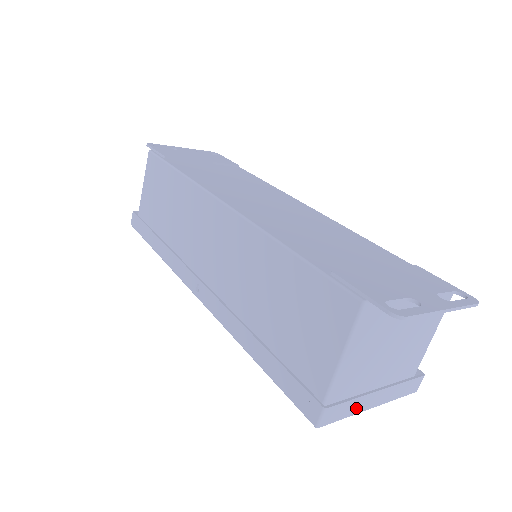
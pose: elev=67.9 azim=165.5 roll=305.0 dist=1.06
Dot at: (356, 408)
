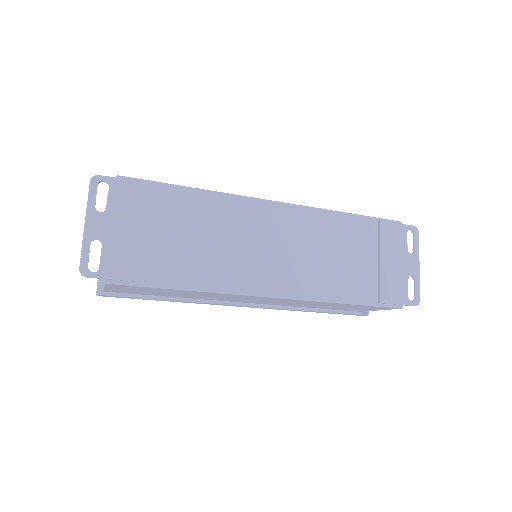
Dot at: occluded
